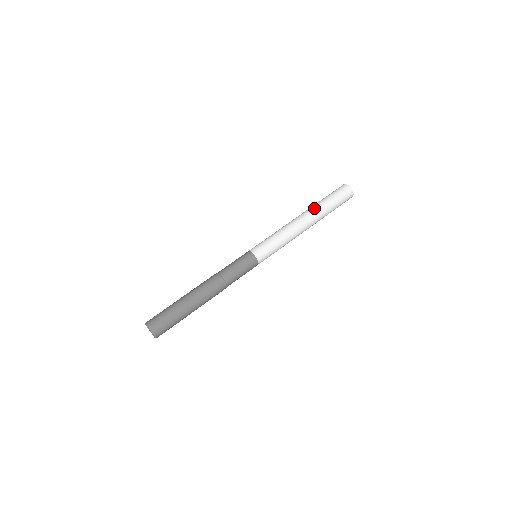
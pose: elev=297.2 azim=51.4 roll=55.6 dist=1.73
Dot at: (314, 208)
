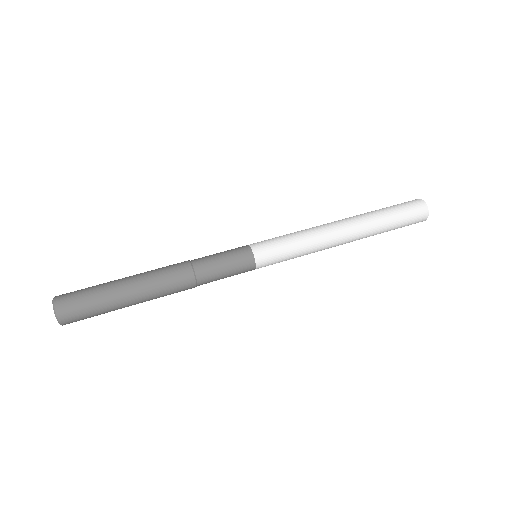
Dot at: (360, 214)
